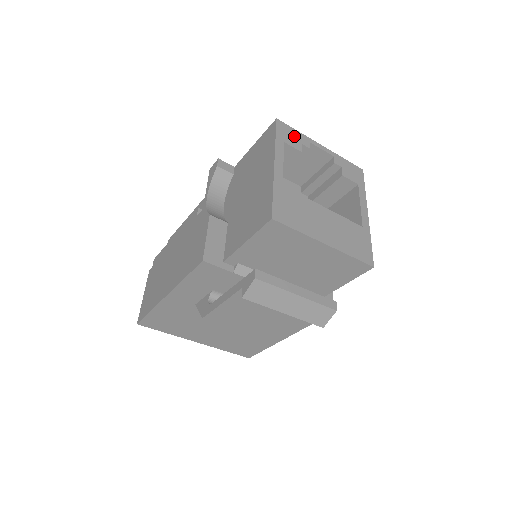
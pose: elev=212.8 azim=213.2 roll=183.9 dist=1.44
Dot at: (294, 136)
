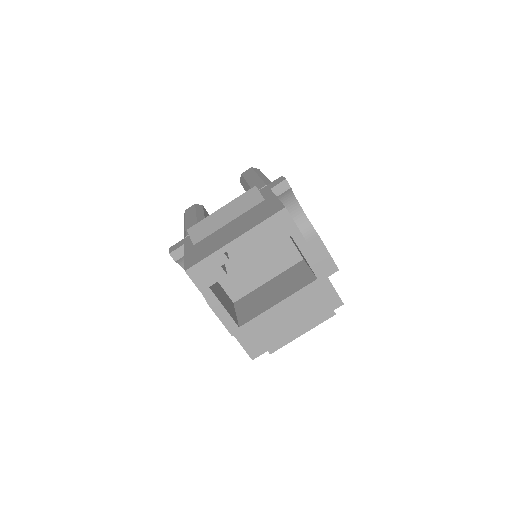
Dot at: (209, 268)
